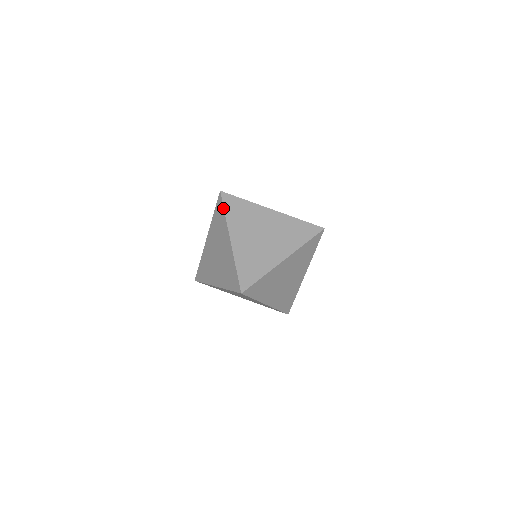
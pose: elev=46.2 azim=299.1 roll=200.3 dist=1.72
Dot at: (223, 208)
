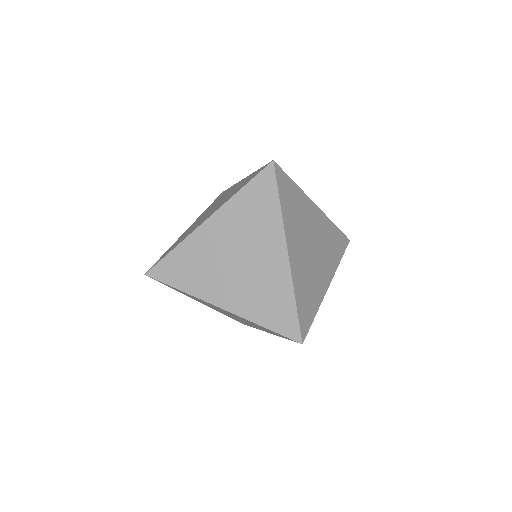
Dot at: occluded
